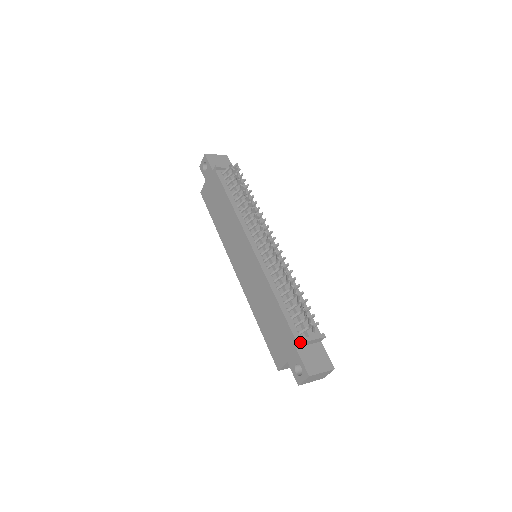
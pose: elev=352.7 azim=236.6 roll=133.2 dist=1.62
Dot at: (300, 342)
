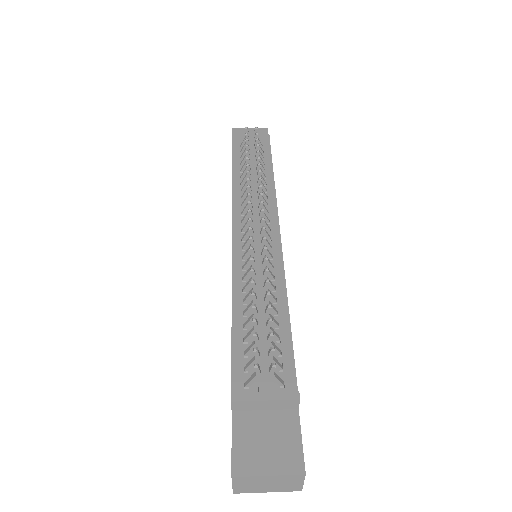
Dot at: (231, 400)
